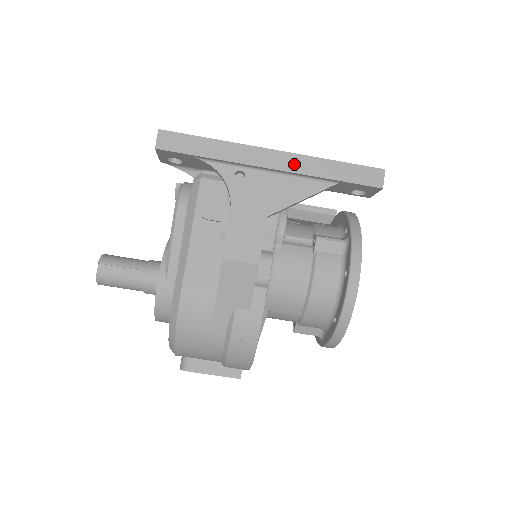
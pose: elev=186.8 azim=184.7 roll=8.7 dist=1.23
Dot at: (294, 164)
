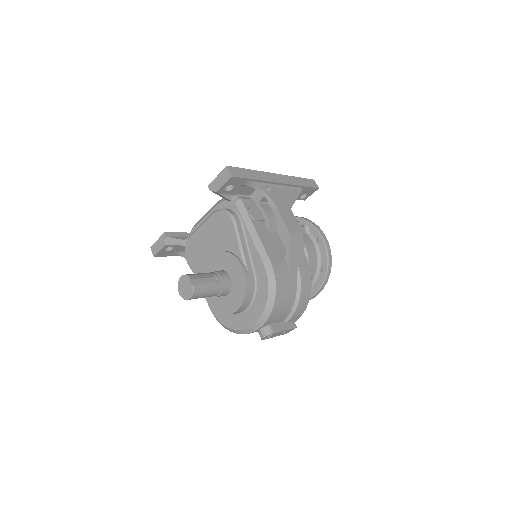
Dot at: (286, 180)
